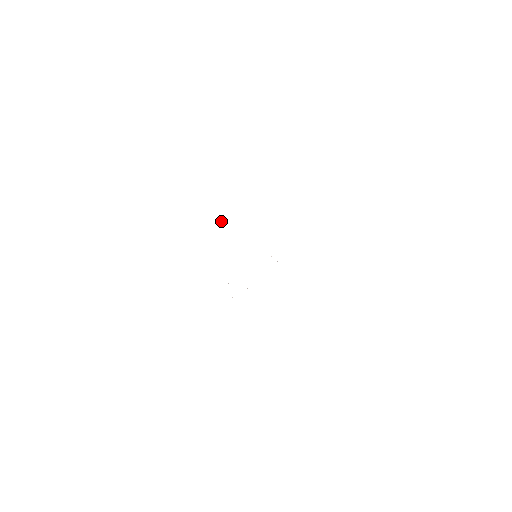
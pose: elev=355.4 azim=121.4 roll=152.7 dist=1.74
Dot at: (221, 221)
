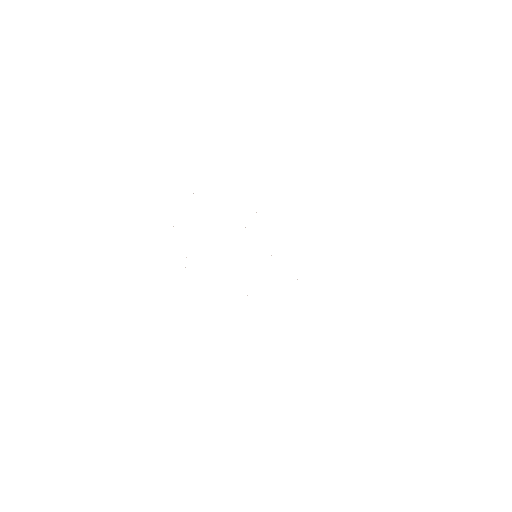
Dot at: occluded
